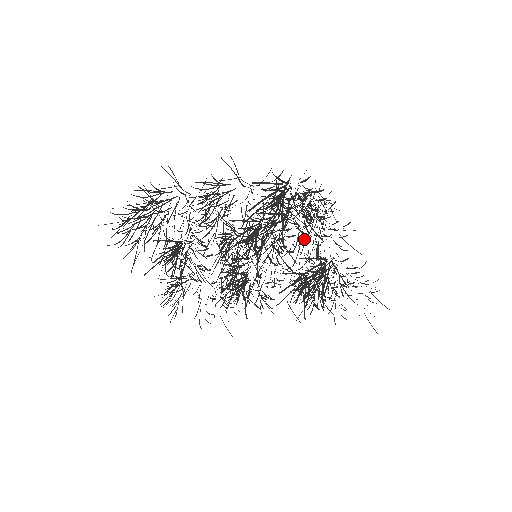
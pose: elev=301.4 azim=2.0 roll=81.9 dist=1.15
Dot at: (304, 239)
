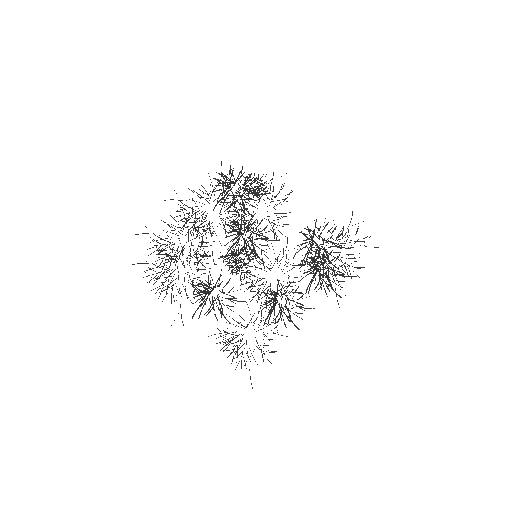
Dot at: occluded
